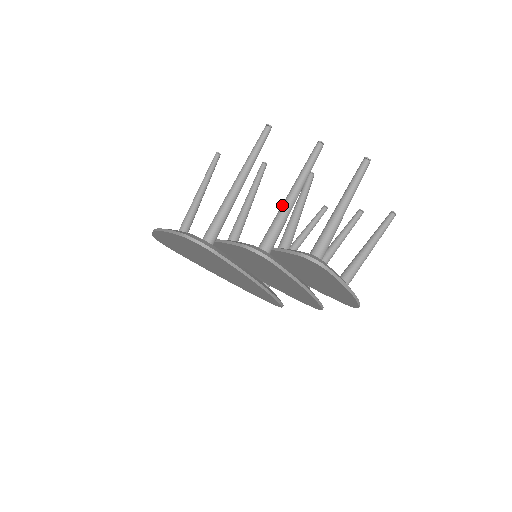
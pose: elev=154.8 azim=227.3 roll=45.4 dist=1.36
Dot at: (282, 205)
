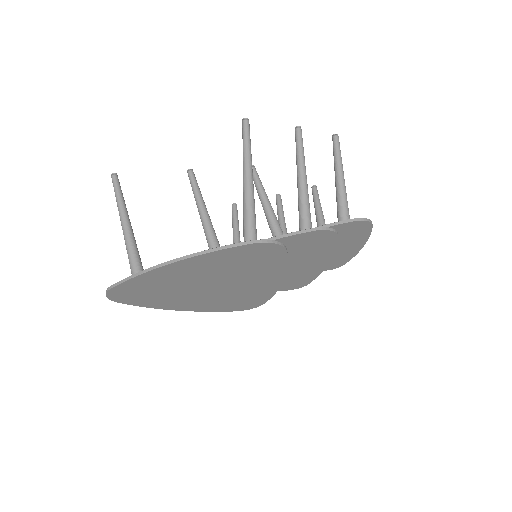
Dot at: (301, 188)
